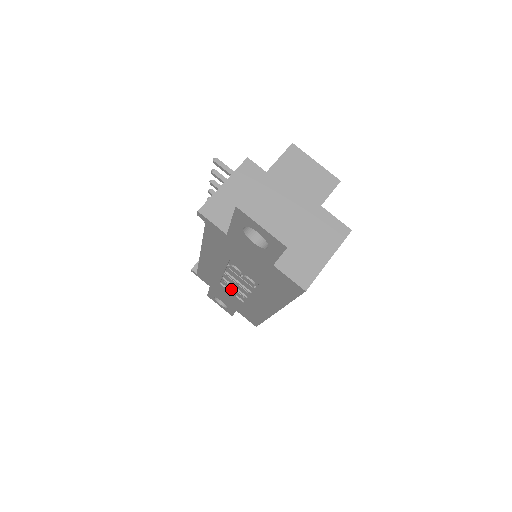
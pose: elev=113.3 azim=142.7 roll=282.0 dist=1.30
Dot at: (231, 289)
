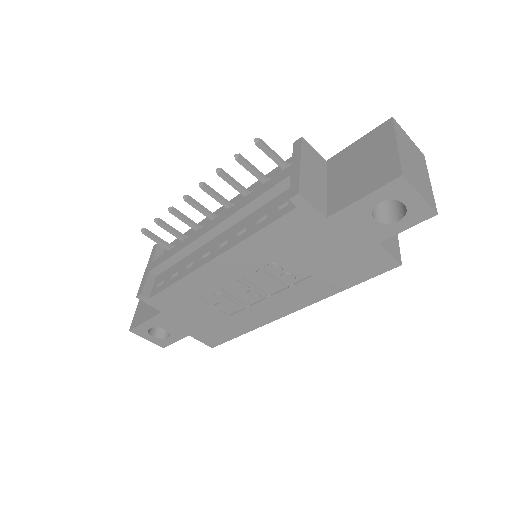
Dot at: (222, 302)
